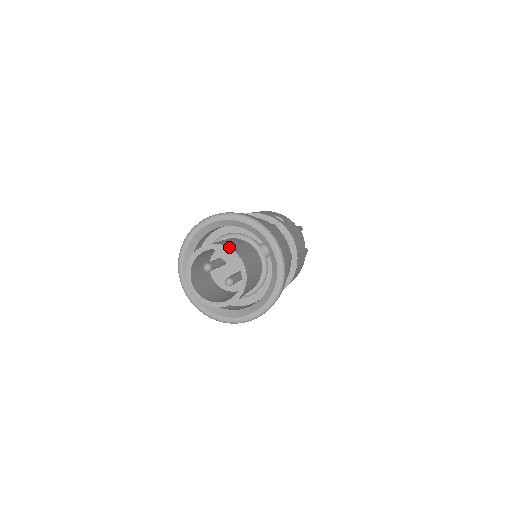
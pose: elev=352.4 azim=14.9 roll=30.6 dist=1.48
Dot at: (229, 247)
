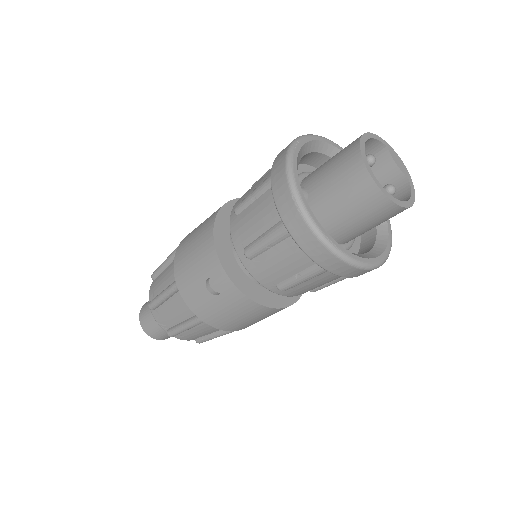
Dot at: (398, 157)
